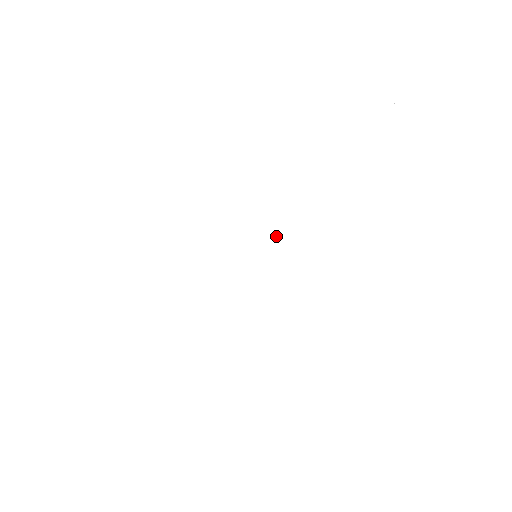
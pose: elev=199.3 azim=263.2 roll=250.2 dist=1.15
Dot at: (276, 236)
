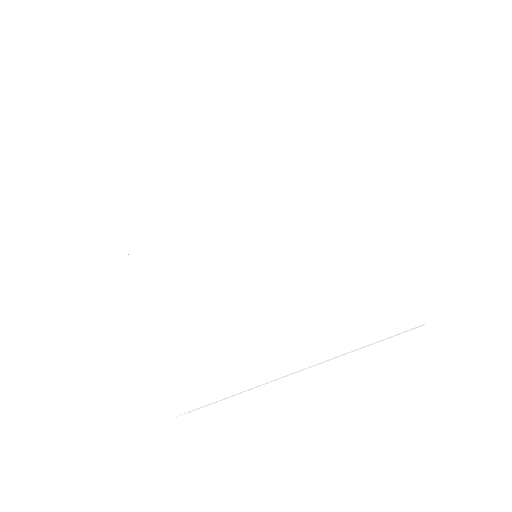
Dot at: (261, 226)
